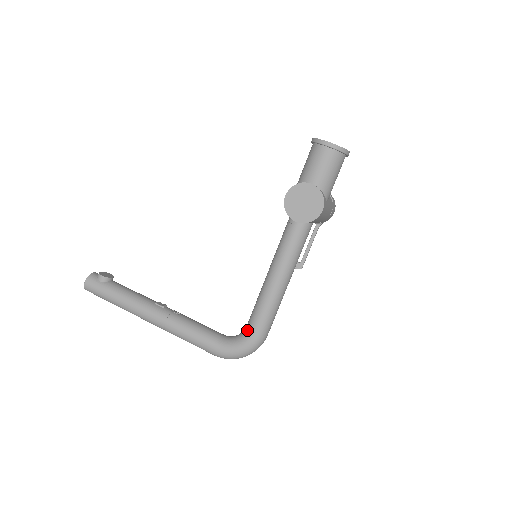
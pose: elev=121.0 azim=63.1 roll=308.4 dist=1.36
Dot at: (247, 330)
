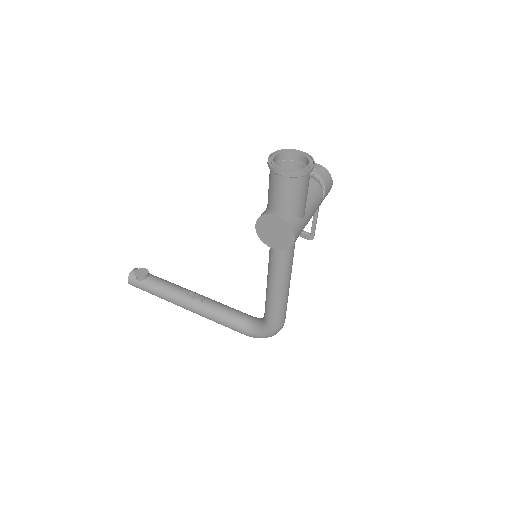
Dot at: (264, 321)
